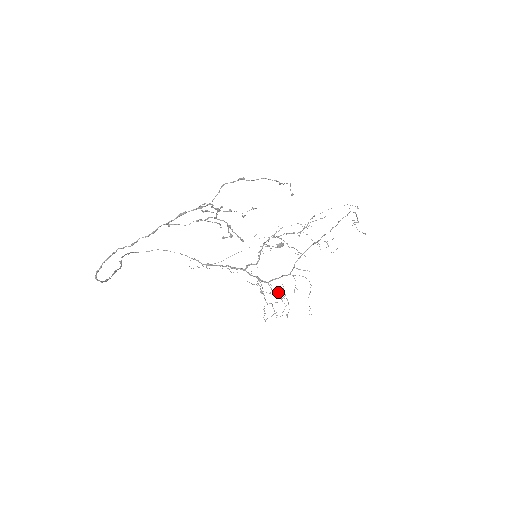
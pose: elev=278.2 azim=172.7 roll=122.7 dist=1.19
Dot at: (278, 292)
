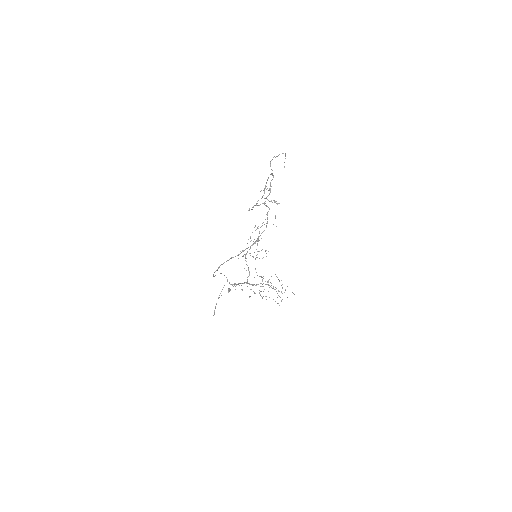
Dot at: occluded
